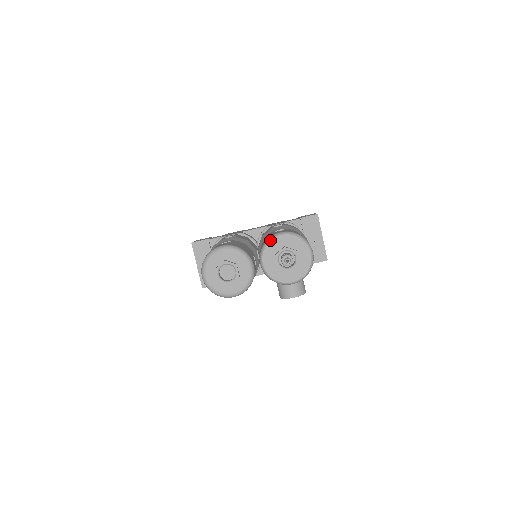
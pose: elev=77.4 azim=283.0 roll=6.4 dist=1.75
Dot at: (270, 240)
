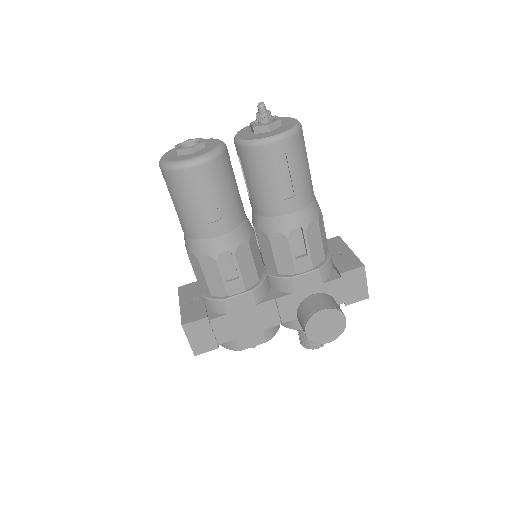
Dot at: (246, 126)
